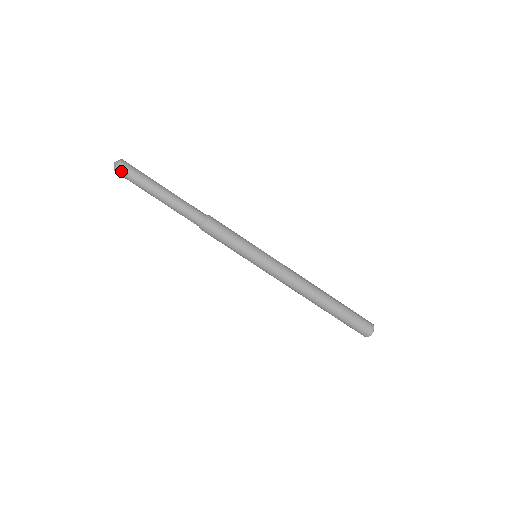
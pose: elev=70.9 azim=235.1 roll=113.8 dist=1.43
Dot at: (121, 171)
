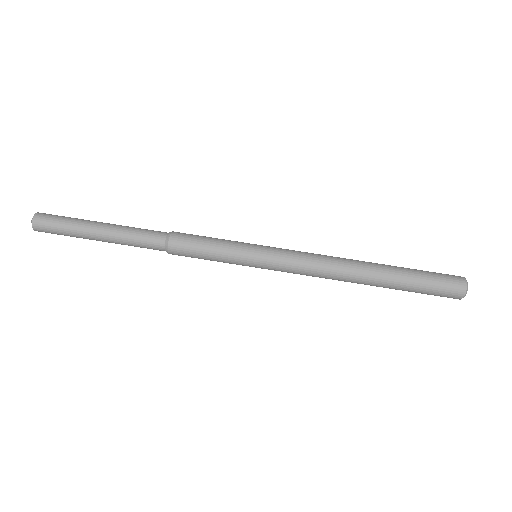
Dot at: (41, 222)
